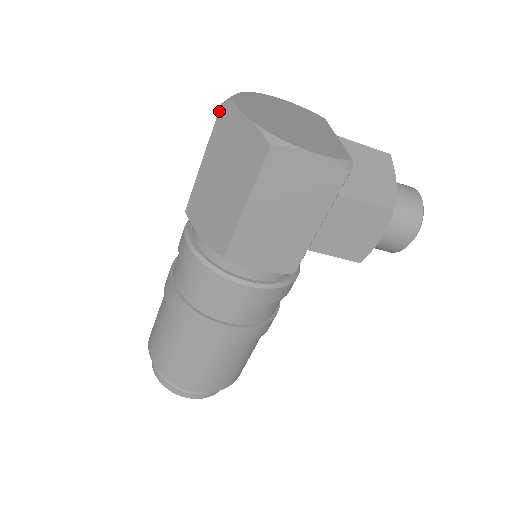
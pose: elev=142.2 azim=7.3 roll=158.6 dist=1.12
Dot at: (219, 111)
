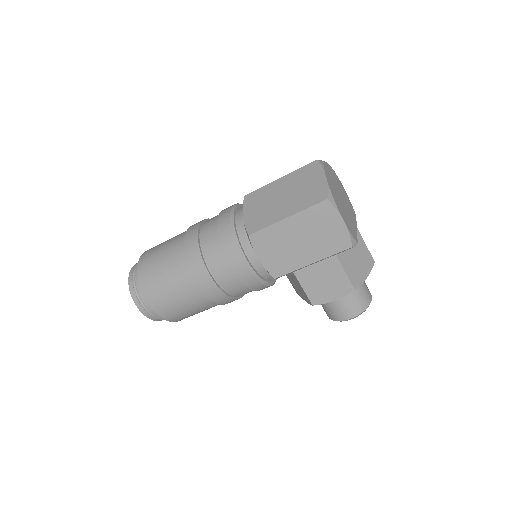
Dot at: (312, 162)
